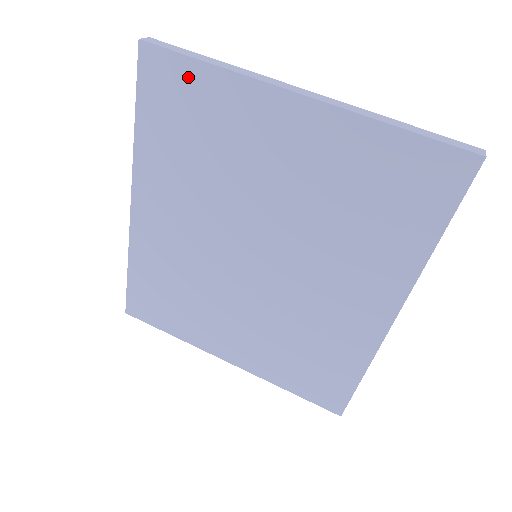
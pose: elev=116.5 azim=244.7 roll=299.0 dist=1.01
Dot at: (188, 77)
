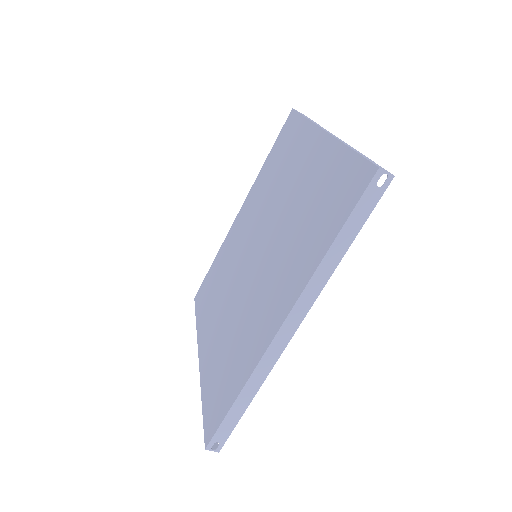
Dot at: (295, 127)
